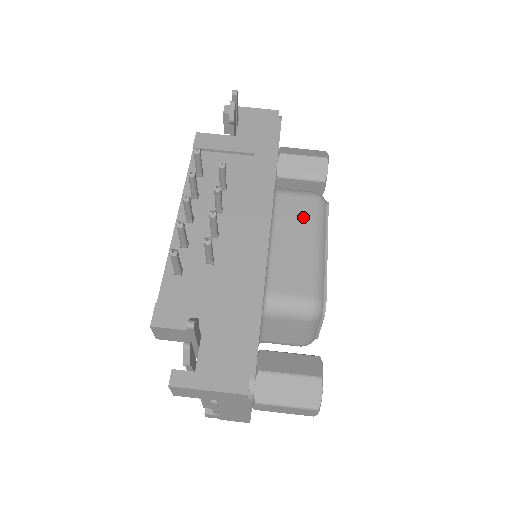
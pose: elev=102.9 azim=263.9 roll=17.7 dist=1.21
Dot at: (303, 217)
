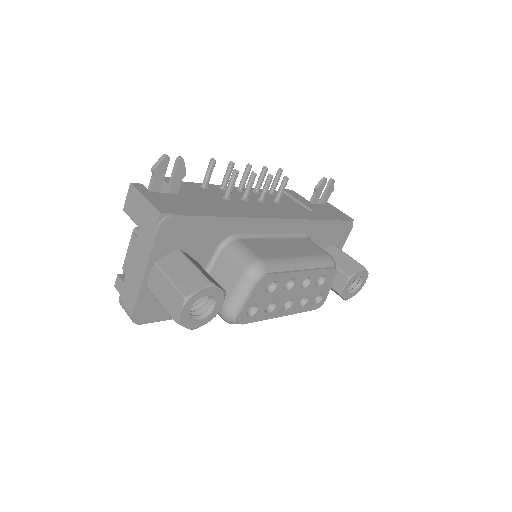
Dot at: (308, 250)
